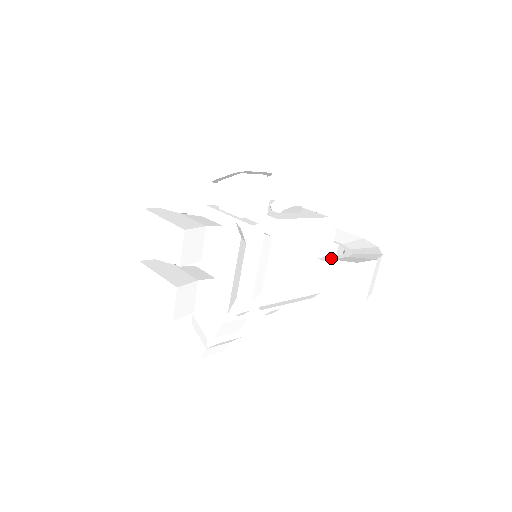
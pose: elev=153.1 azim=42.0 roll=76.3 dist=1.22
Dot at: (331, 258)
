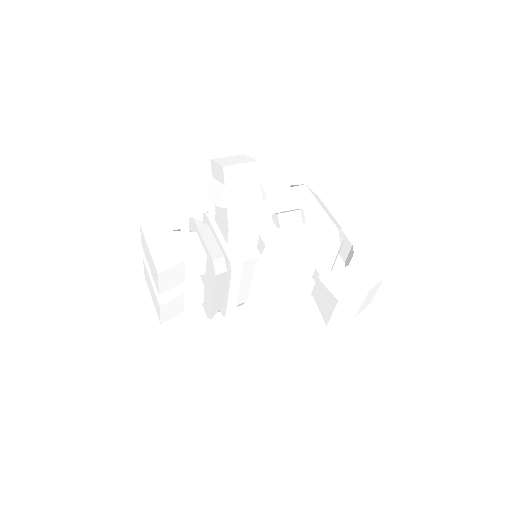
Dot at: (323, 279)
